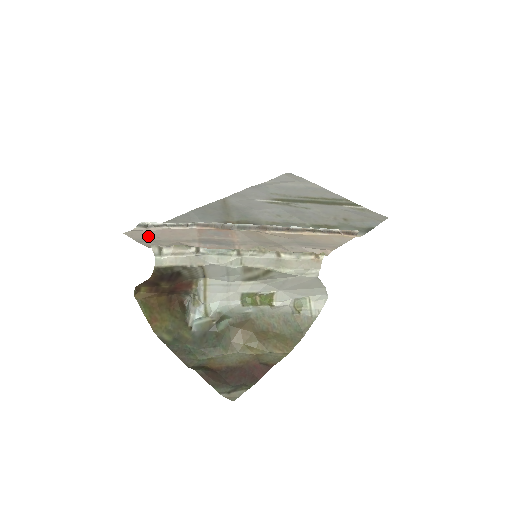
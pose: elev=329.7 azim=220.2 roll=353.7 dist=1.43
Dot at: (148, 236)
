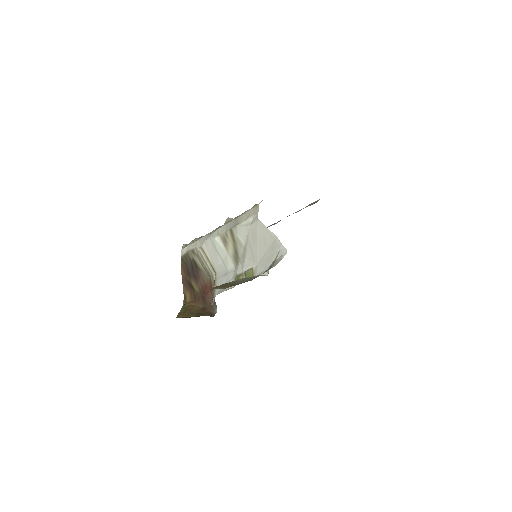
Dot at: occluded
